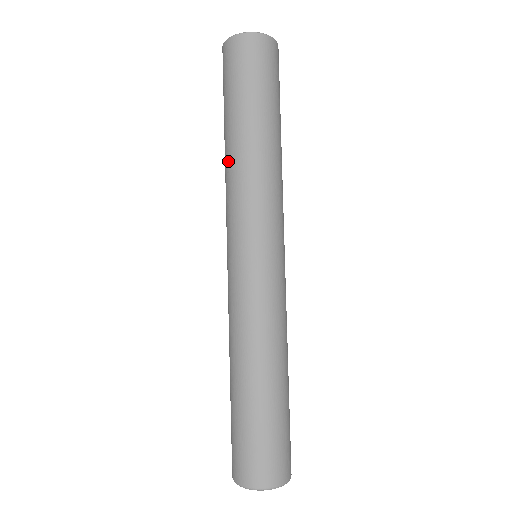
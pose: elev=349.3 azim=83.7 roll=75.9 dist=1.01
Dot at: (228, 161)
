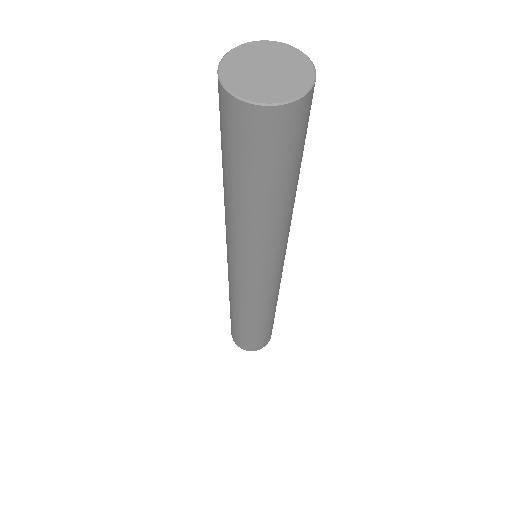
Dot at: occluded
